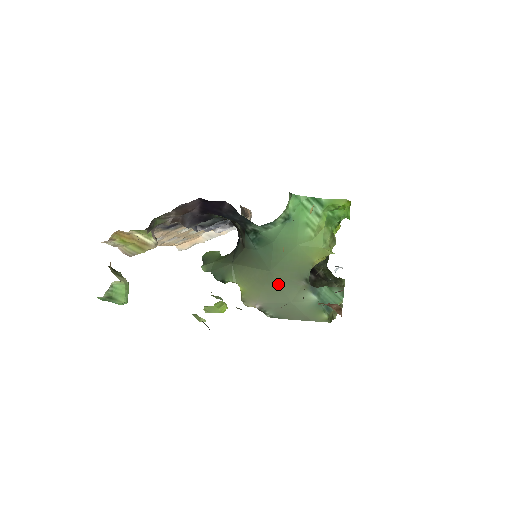
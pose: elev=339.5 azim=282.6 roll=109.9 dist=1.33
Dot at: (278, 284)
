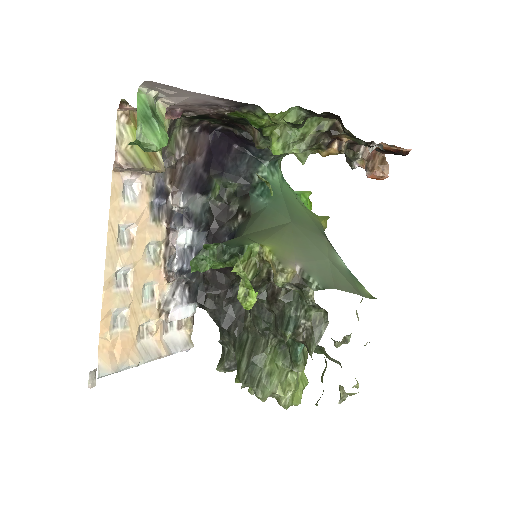
Dot at: (305, 237)
